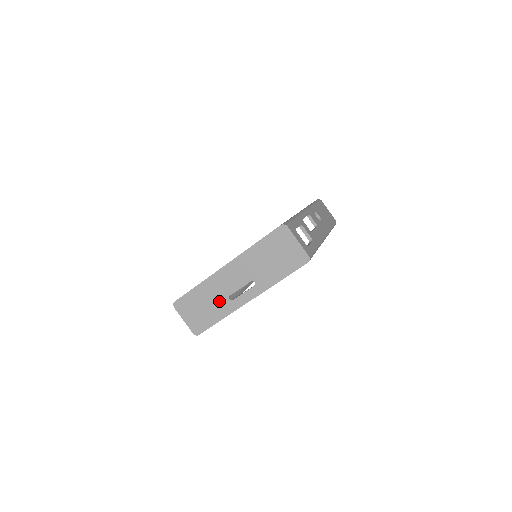
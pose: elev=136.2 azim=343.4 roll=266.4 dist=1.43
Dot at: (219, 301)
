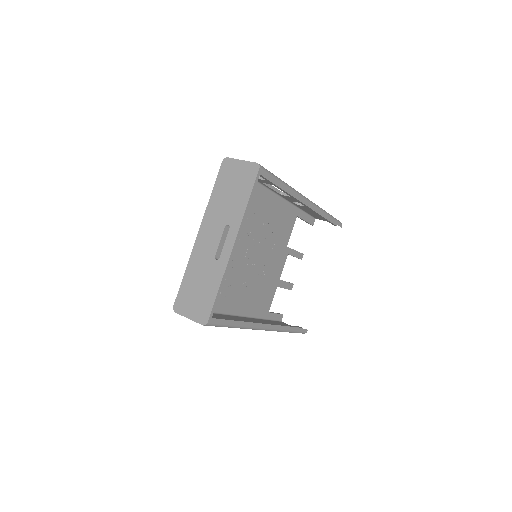
Dot at: (209, 270)
